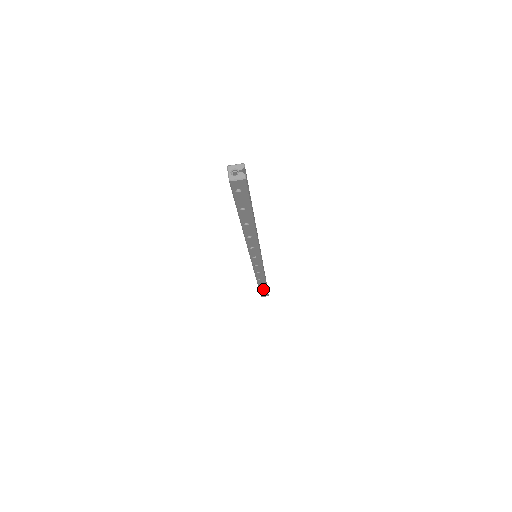
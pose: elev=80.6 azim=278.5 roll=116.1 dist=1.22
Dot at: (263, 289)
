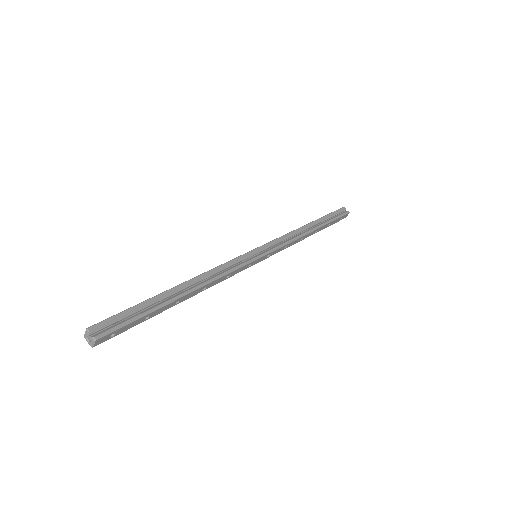
Dot at: (328, 225)
